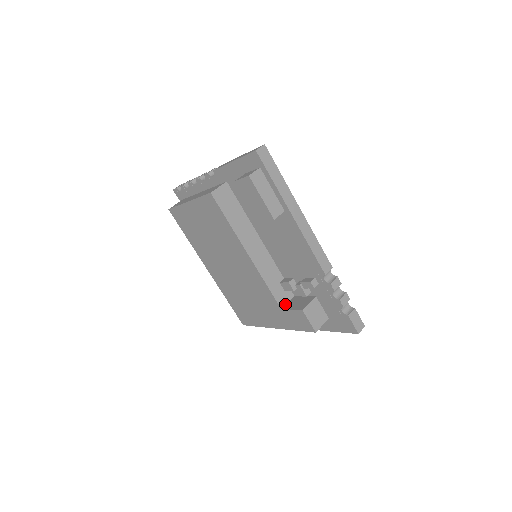
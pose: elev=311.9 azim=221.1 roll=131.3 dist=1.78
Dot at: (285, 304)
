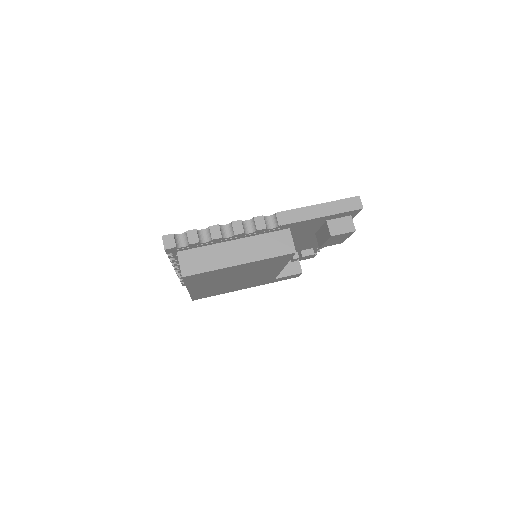
Dot at: occluded
